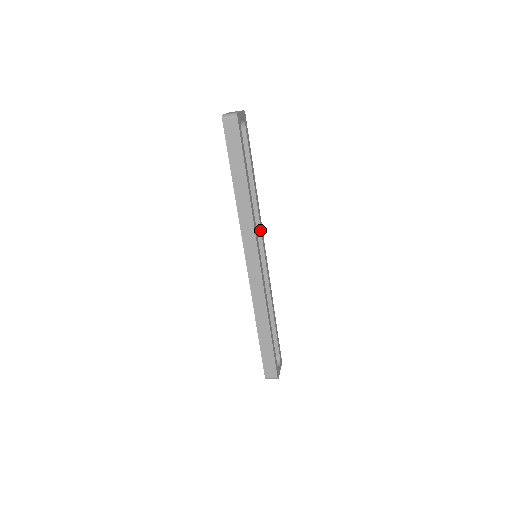
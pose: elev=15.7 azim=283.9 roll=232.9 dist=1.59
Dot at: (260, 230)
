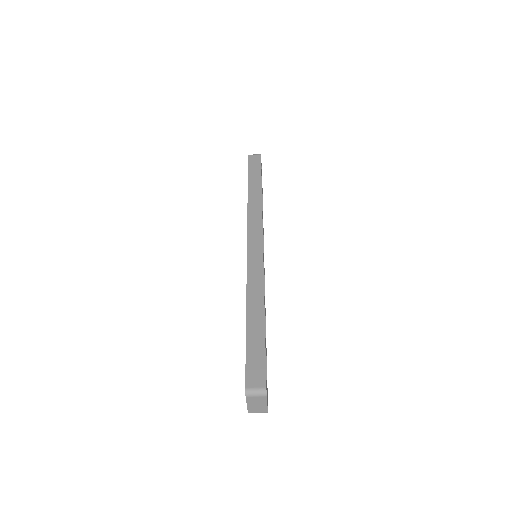
Dot at: (263, 244)
